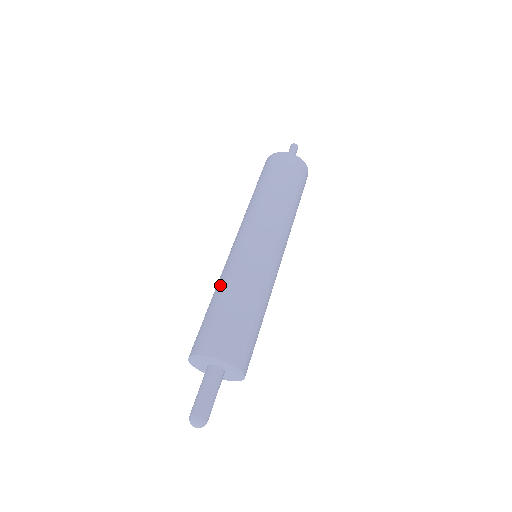
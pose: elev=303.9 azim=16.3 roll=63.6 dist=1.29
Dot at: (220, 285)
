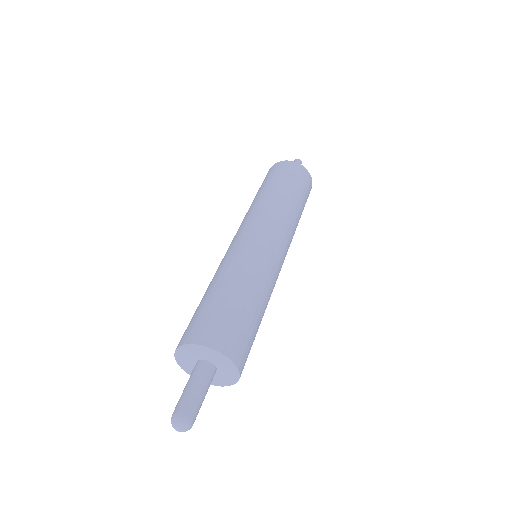
Dot at: (234, 275)
